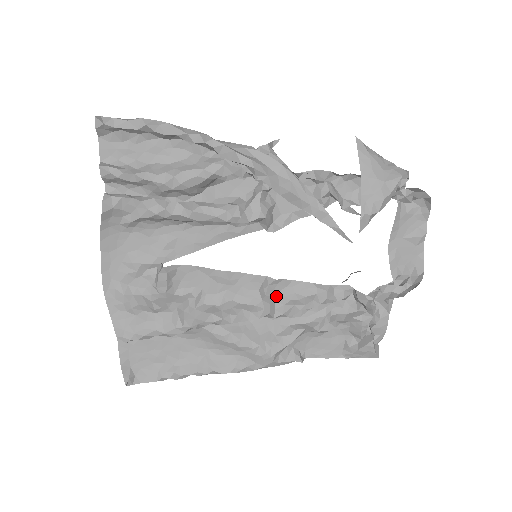
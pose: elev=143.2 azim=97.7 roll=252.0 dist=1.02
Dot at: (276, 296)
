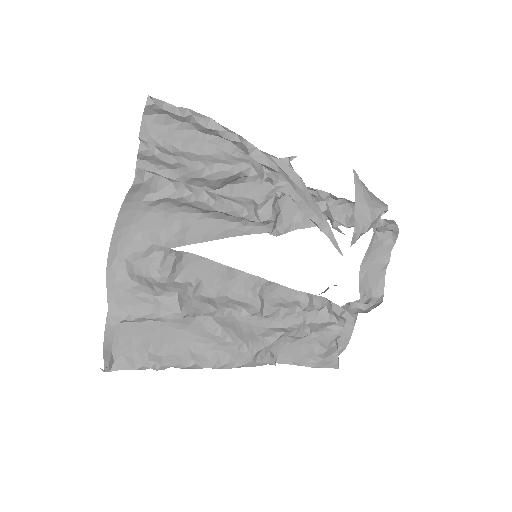
Dot at: (265, 297)
